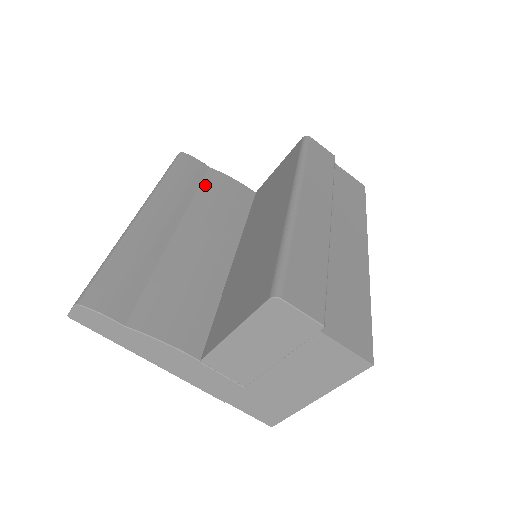
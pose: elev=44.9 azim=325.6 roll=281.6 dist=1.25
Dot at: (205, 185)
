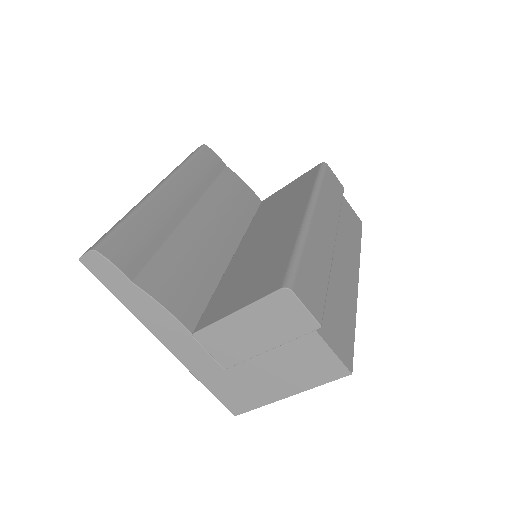
Dot at: (220, 180)
